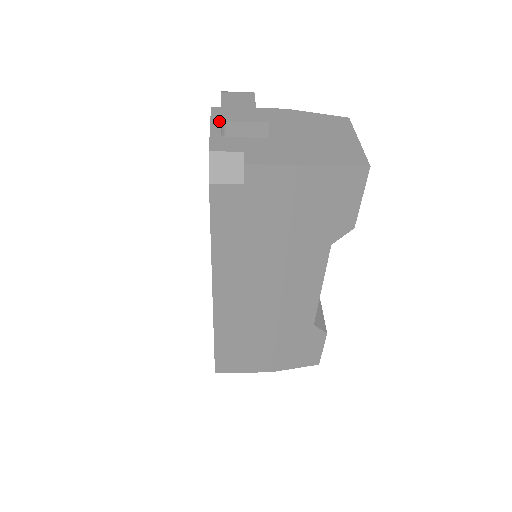
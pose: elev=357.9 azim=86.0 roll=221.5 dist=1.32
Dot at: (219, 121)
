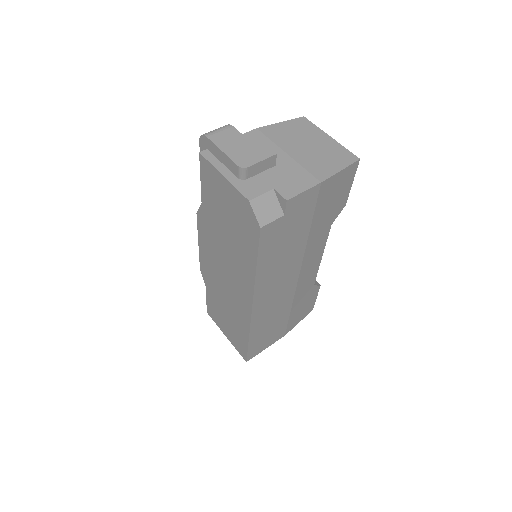
Dot at: (222, 165)
